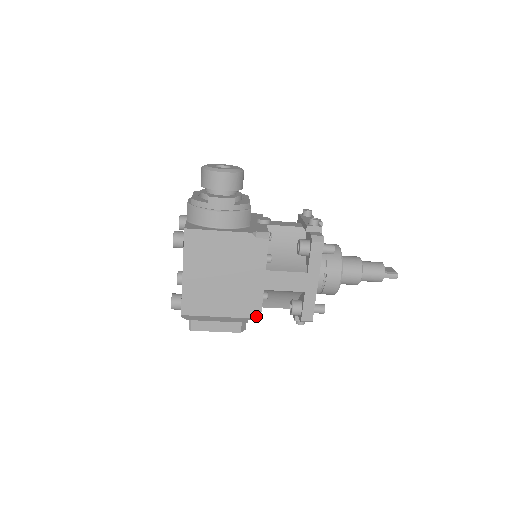
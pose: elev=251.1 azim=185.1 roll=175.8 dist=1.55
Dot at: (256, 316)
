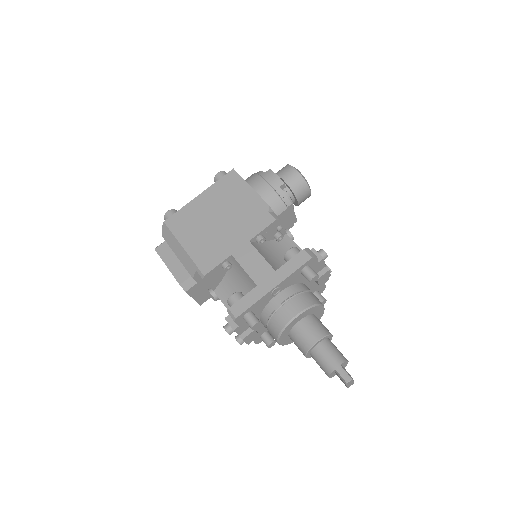
Dot at: (204, 270)
